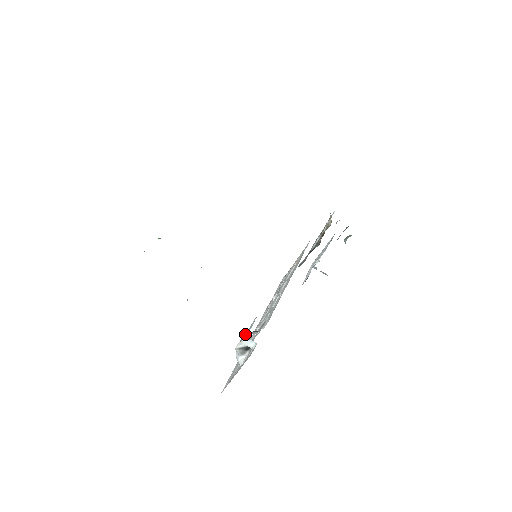
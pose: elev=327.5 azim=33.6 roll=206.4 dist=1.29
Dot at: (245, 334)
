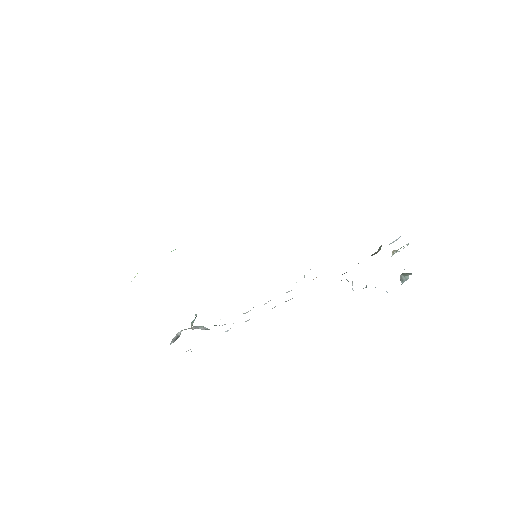
Dot at: occluded
